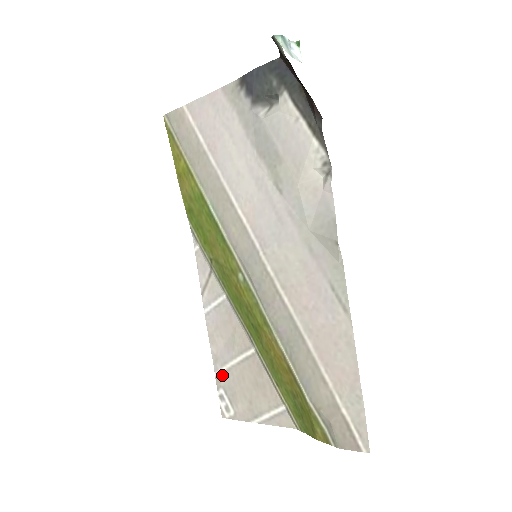
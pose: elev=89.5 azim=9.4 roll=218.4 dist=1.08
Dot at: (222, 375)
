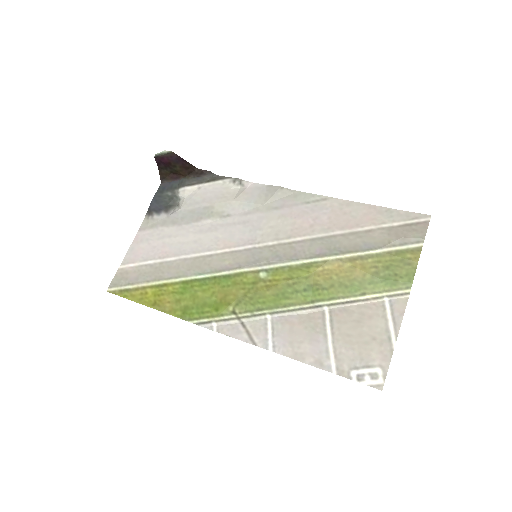
Dot at: (337, 363)
